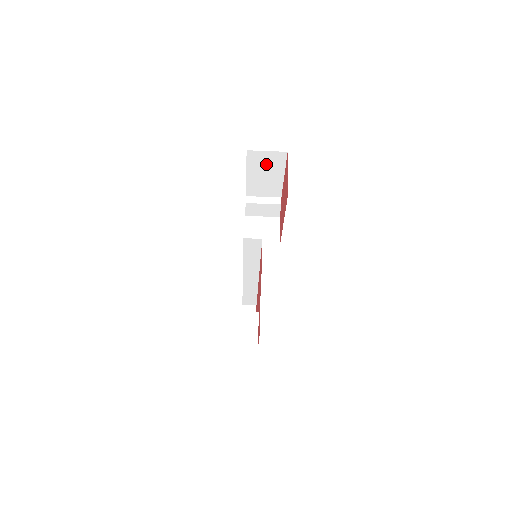
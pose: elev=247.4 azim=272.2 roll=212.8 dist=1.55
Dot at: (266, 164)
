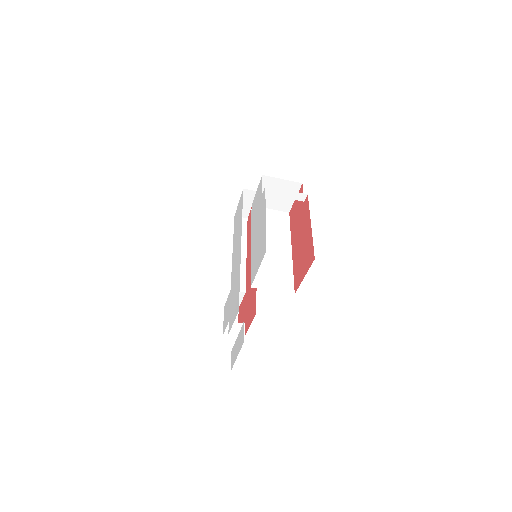
Dot at: occluded
